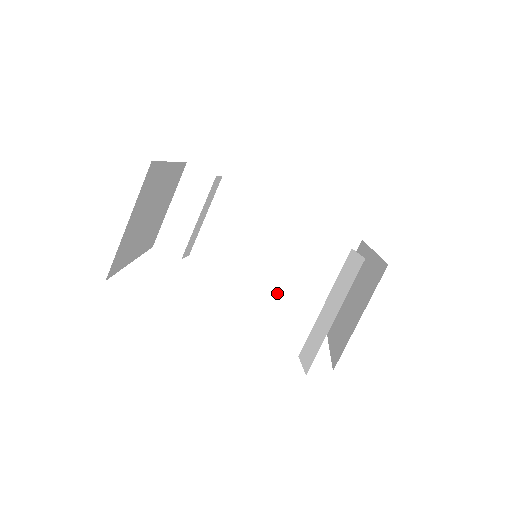
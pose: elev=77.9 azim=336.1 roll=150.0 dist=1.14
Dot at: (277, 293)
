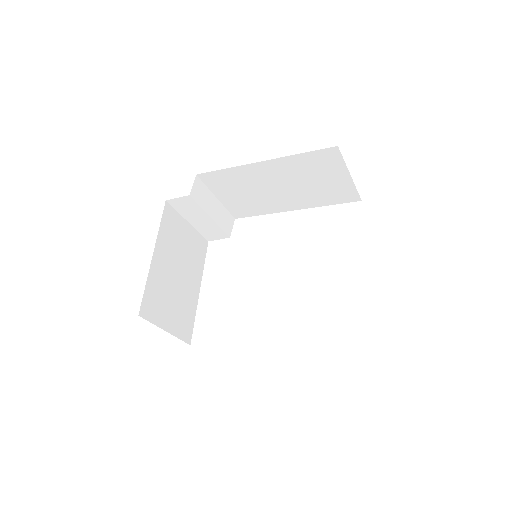
Dot at: (312, 207)
